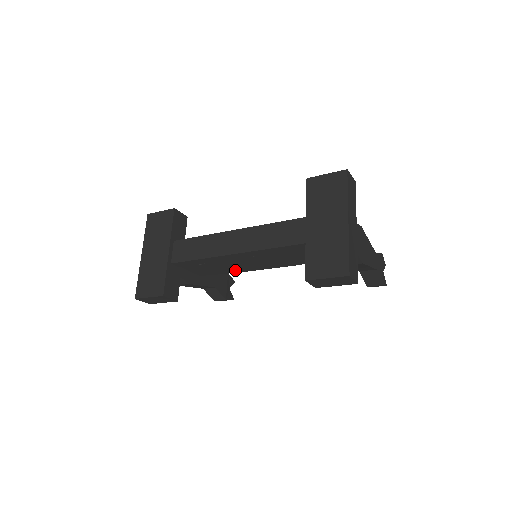
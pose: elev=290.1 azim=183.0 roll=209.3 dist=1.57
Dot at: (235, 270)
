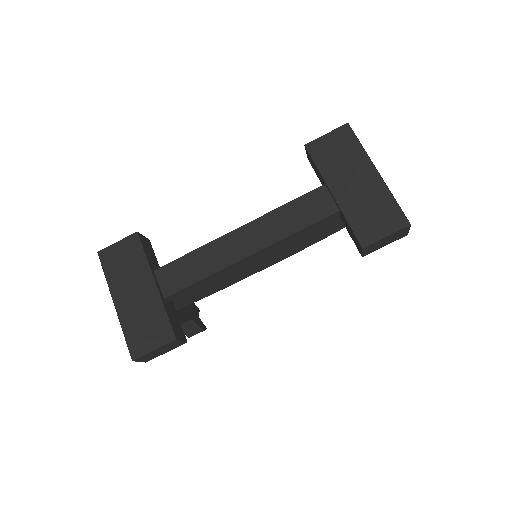
Dot at: (225, 285)
